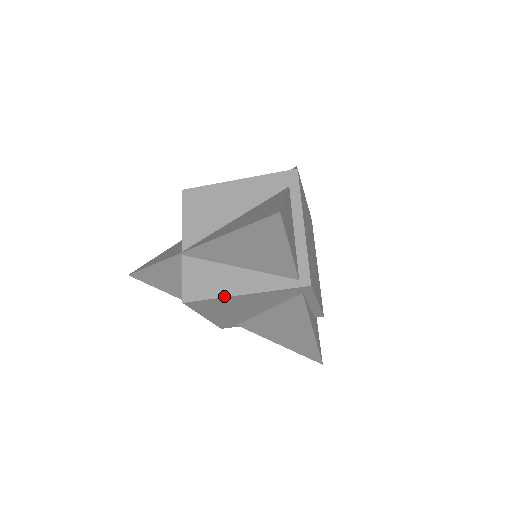
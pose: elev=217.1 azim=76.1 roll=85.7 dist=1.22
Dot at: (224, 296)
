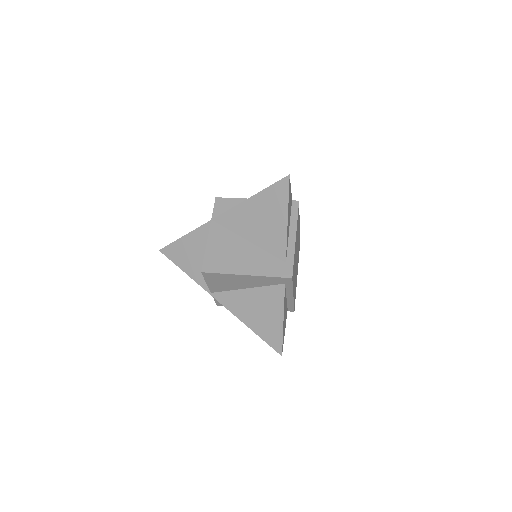
Dot at: occluded
